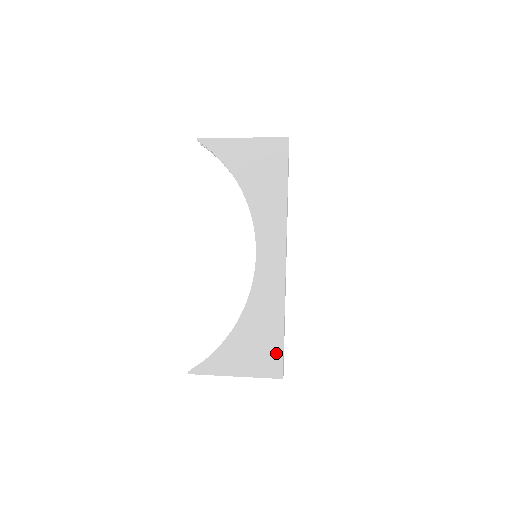
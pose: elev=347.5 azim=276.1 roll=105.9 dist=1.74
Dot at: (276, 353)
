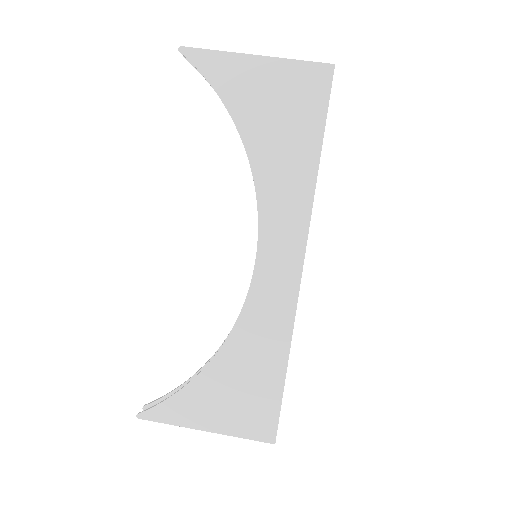
Dot at: (270, 407)
